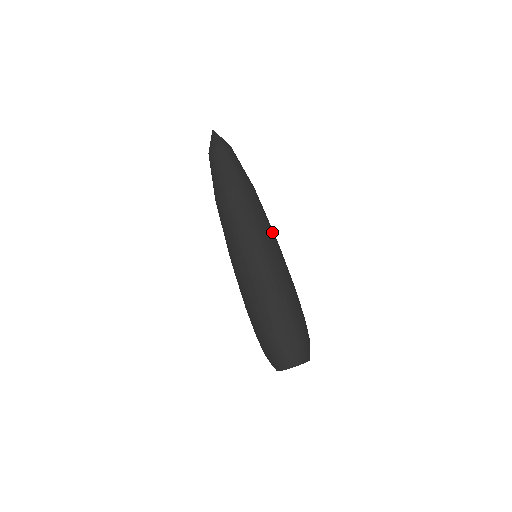
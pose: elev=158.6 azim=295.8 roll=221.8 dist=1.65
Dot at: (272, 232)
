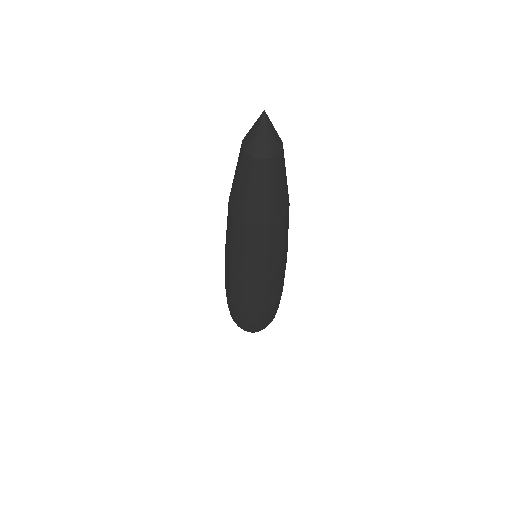
Dot at: occluded
